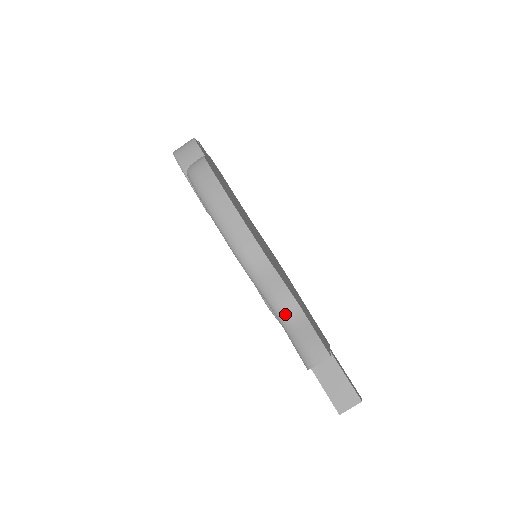
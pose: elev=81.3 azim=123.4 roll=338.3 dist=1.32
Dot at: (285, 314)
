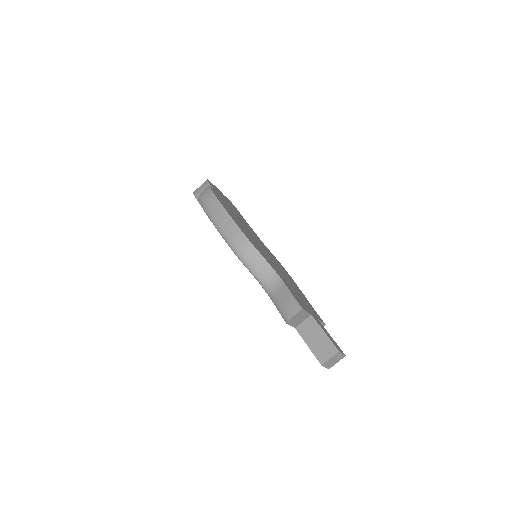
Dot at: (270, 286)
